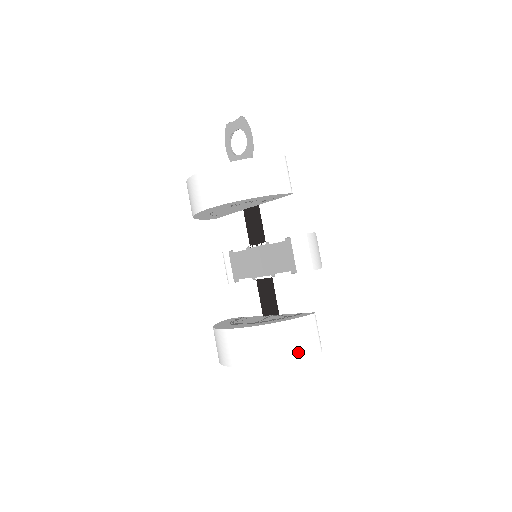
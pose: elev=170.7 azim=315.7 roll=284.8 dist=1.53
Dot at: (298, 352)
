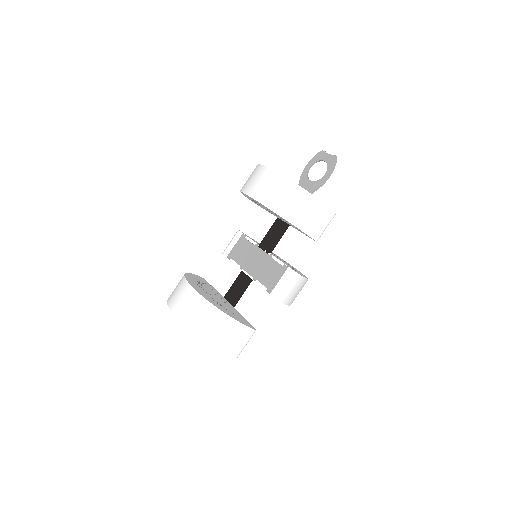
Dot at: (221, 344)
